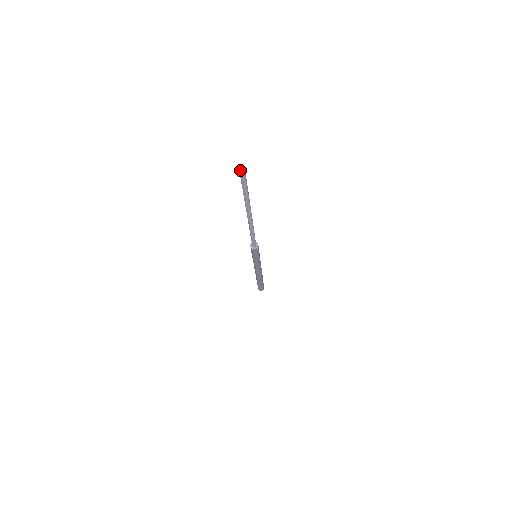
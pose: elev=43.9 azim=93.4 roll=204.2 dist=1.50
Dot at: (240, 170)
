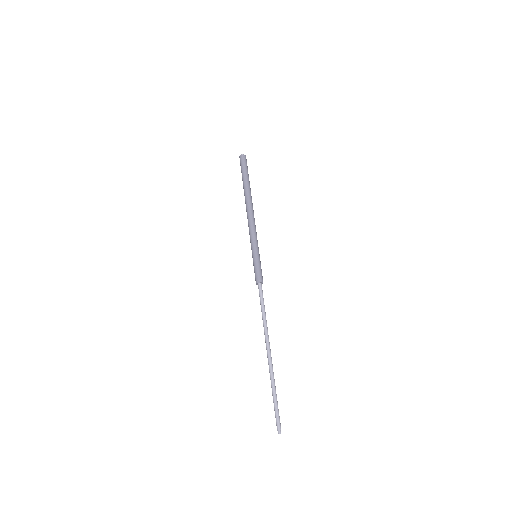
Dot at: occluded
